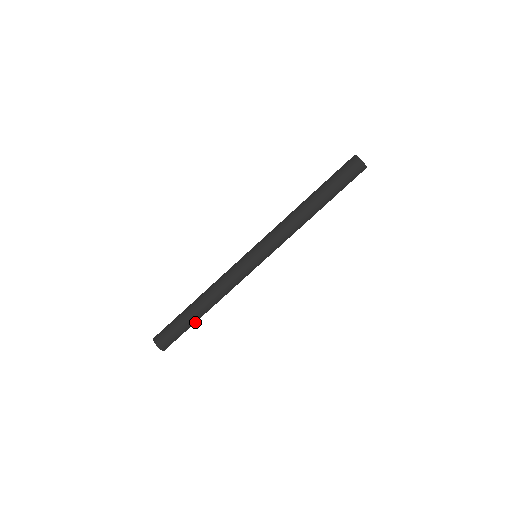
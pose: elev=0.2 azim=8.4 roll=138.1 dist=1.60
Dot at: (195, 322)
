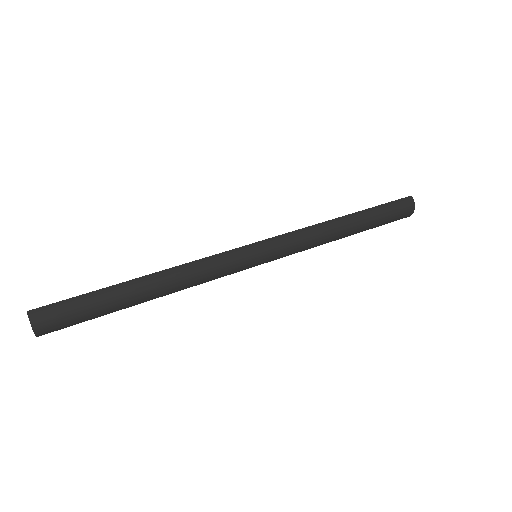
Dot at: occluded
